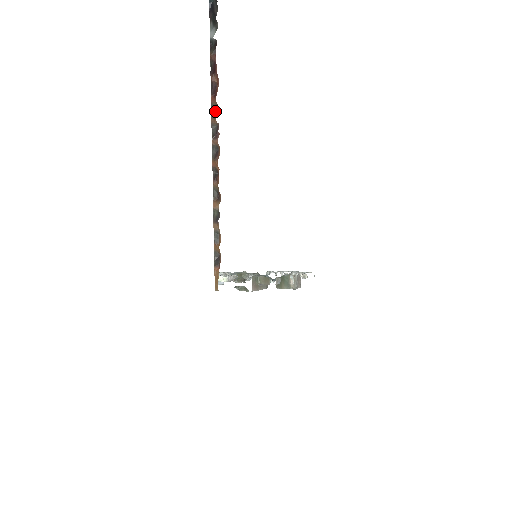
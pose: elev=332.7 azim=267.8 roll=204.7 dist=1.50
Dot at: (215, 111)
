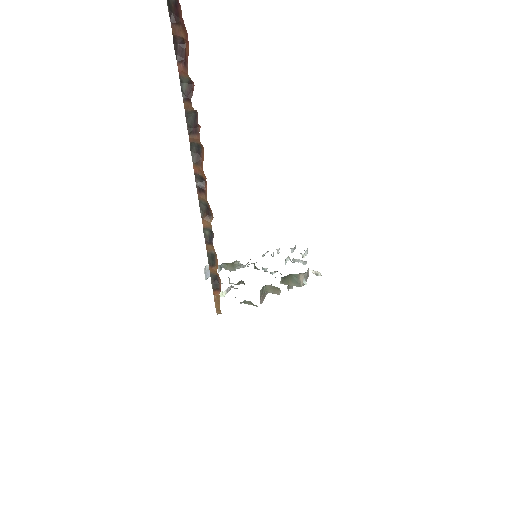
Dot at: (188, 90)
